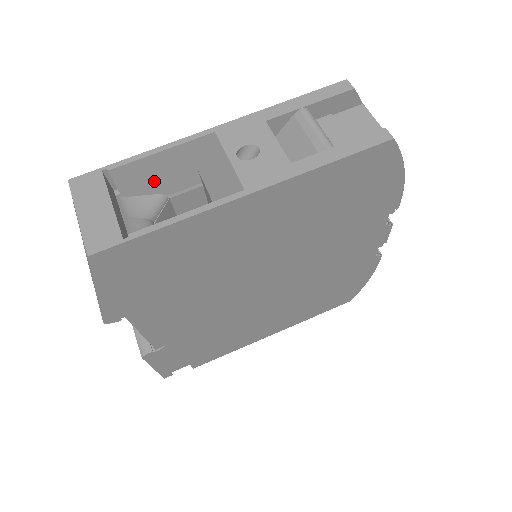
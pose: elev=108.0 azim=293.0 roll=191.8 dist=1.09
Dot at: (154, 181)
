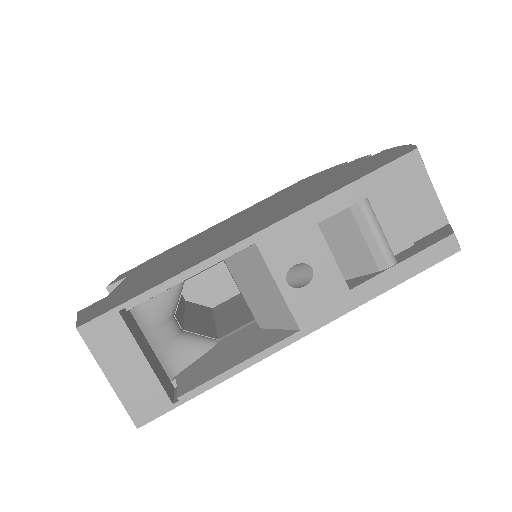
Dot at: occluded
